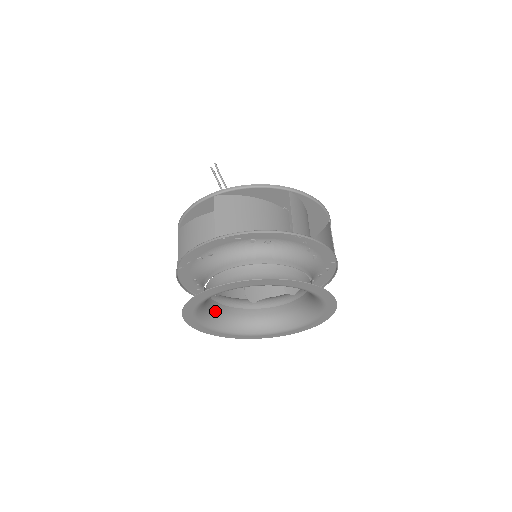
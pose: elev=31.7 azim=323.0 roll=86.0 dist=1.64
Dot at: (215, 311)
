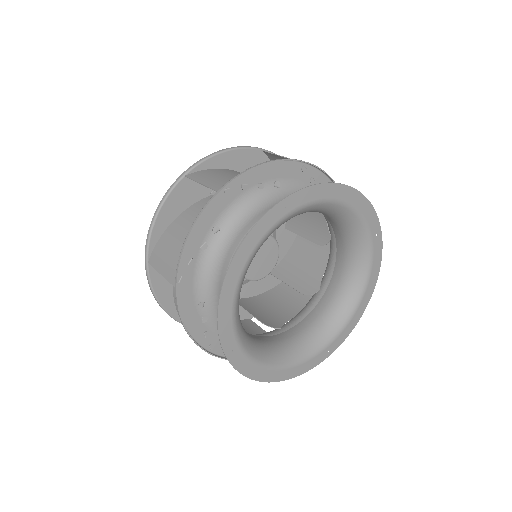
Dot at: (290, 340)
